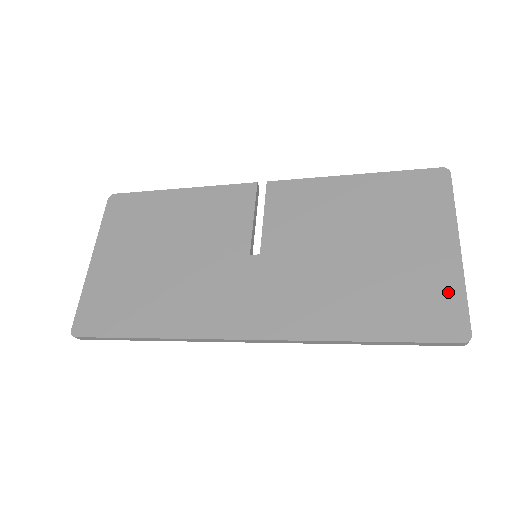
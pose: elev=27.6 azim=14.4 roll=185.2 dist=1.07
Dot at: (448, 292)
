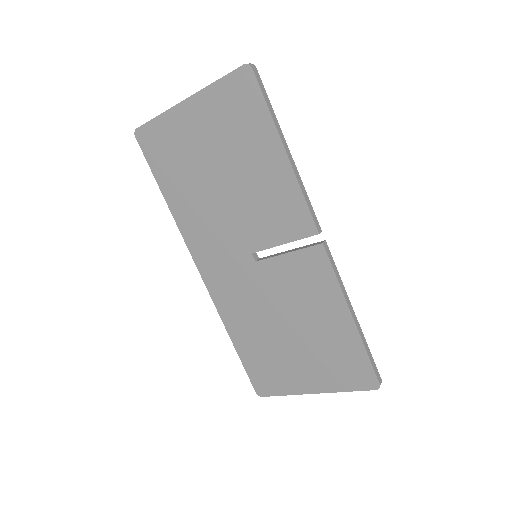
Dot at: (281, 386)
